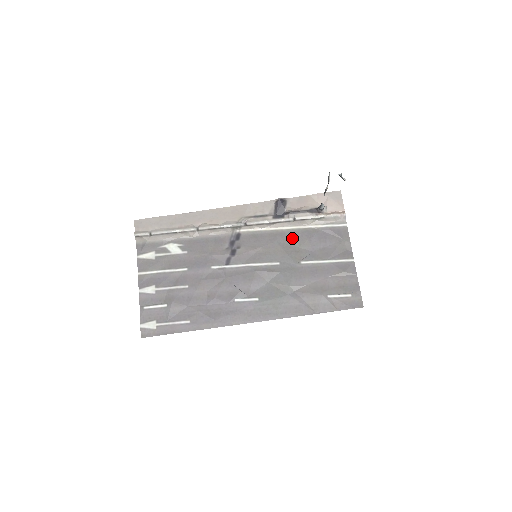
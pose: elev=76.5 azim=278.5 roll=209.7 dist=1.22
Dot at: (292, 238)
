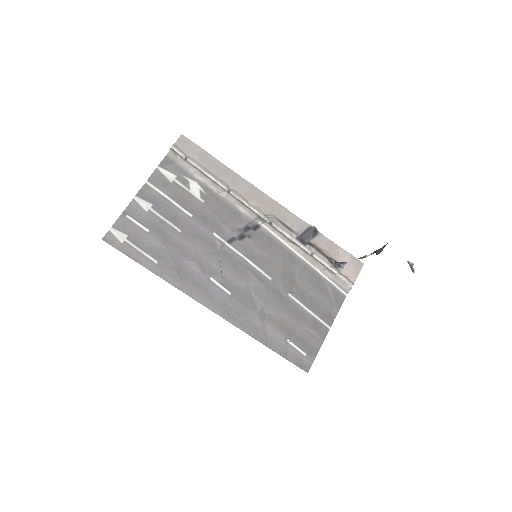
Dot at: (297, 268)
